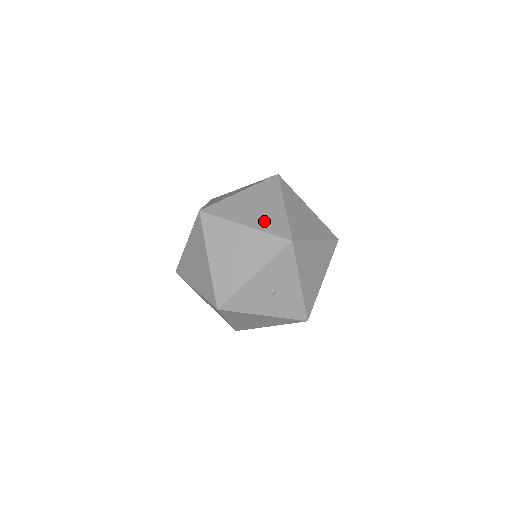
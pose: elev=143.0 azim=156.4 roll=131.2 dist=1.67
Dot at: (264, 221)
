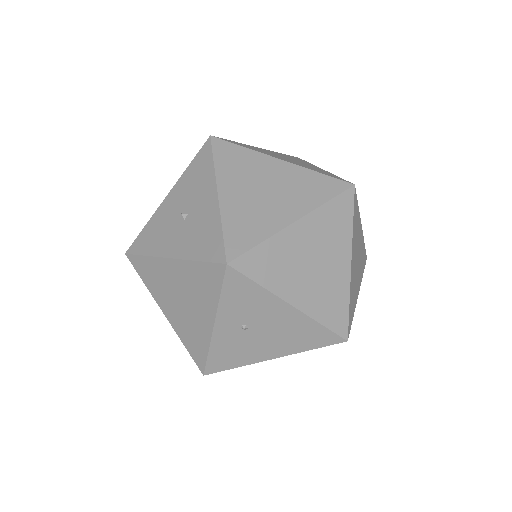
Dot at: occluded
